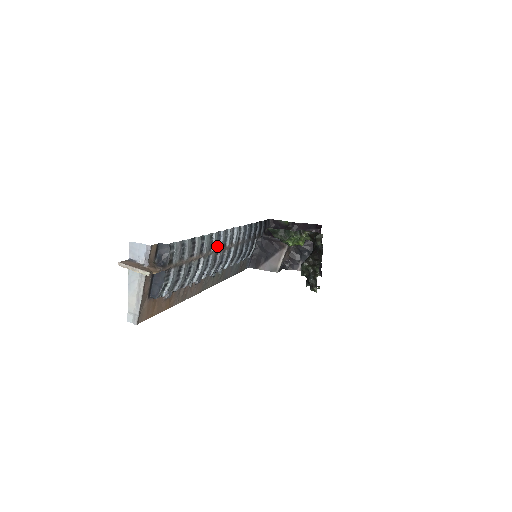
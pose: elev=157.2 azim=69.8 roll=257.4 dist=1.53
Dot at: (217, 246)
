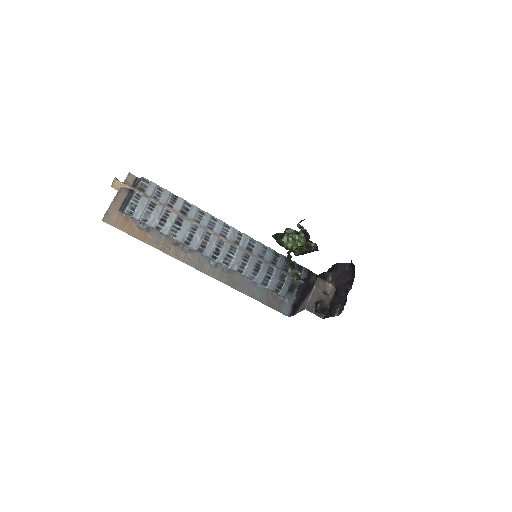
Dot at: (210, 227)
